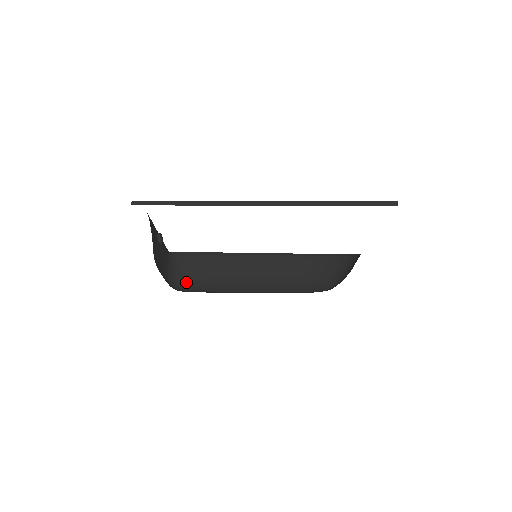
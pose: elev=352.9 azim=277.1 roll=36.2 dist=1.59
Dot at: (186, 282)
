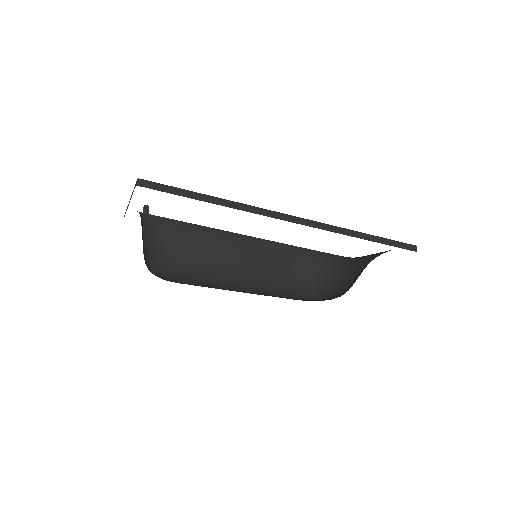
Dot at: occluded
